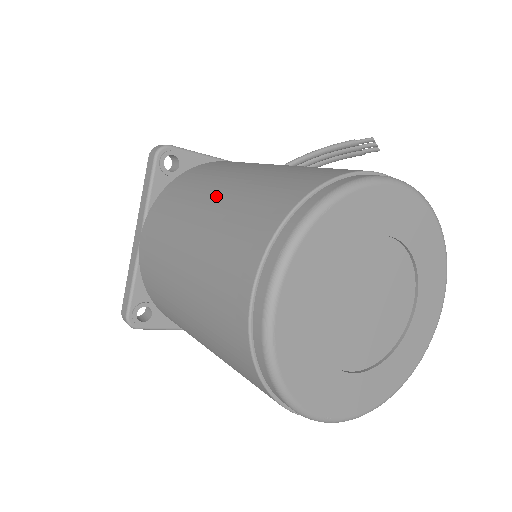
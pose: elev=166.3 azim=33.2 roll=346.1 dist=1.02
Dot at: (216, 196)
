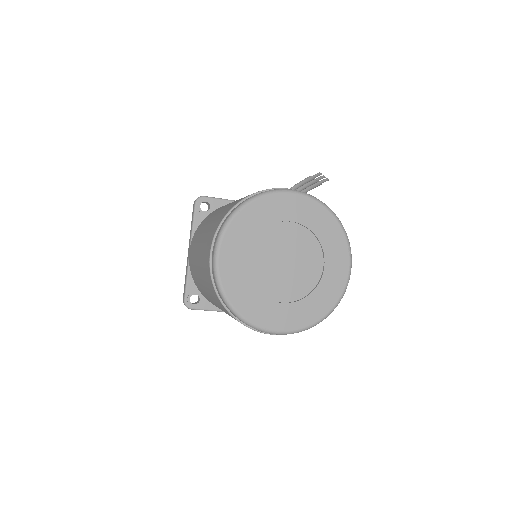
Dot at: (214, 216)
